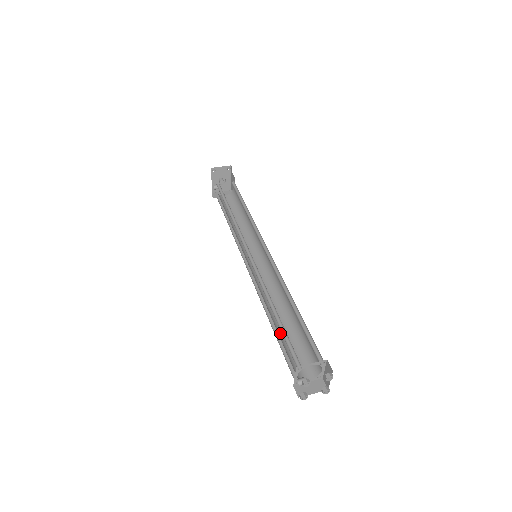
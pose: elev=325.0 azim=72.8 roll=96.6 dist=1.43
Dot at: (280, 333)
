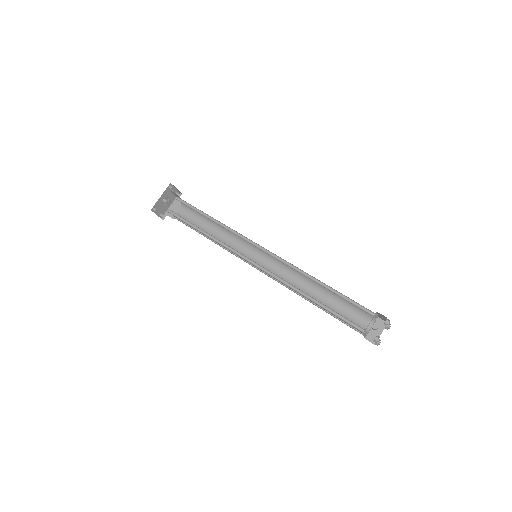
Dot at: (322, 304)
